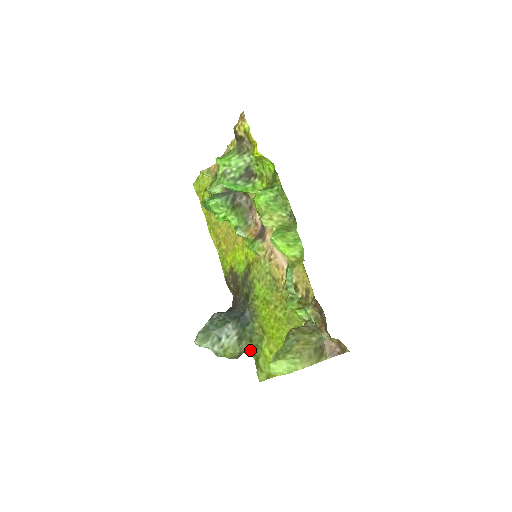
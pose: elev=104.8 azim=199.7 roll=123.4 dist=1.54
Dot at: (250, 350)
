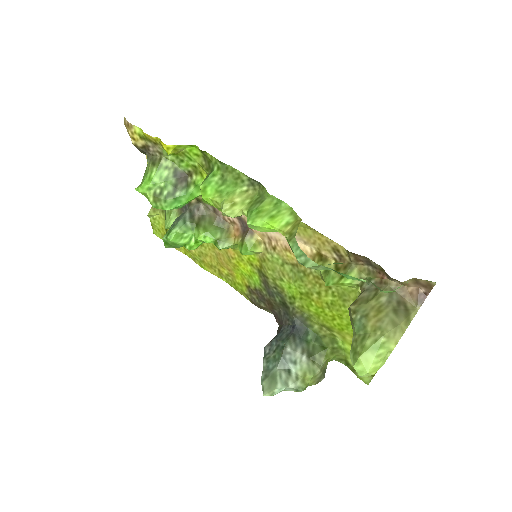
Dot at: occluded
